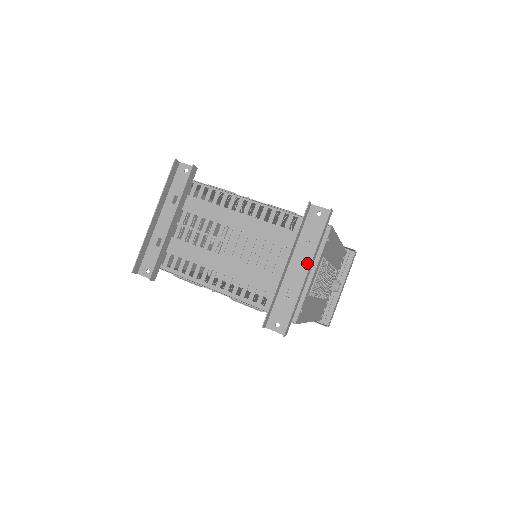
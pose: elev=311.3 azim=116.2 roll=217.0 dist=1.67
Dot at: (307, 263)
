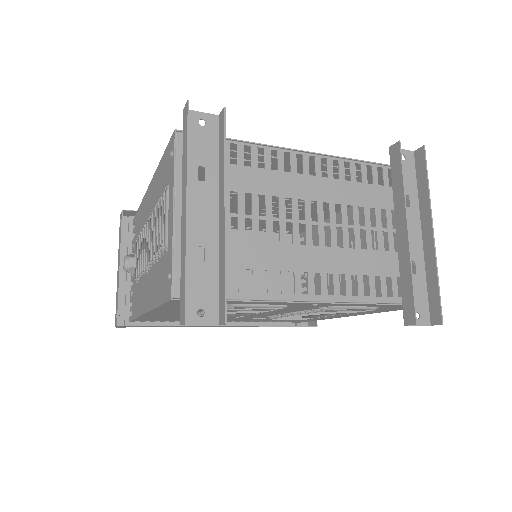
Dot at: (416, 223)
